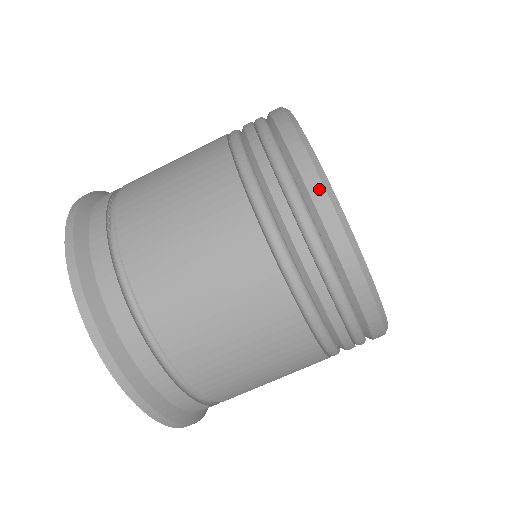
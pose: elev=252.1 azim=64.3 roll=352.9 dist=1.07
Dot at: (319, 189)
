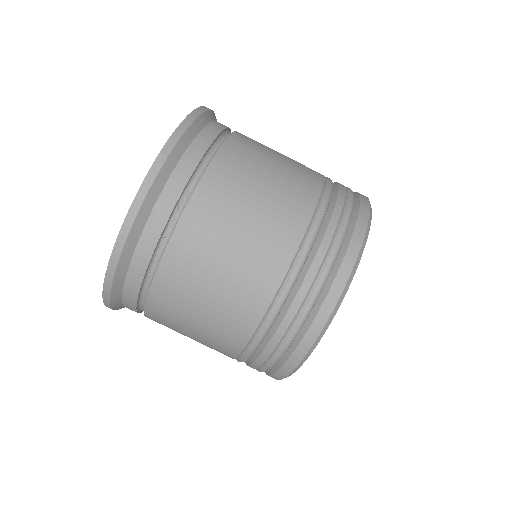
Dot at: occluded
